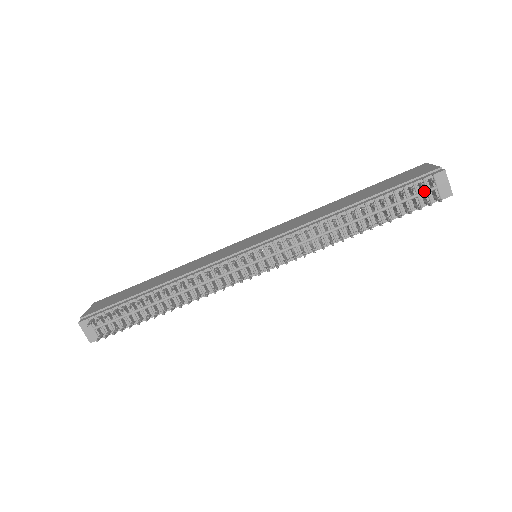
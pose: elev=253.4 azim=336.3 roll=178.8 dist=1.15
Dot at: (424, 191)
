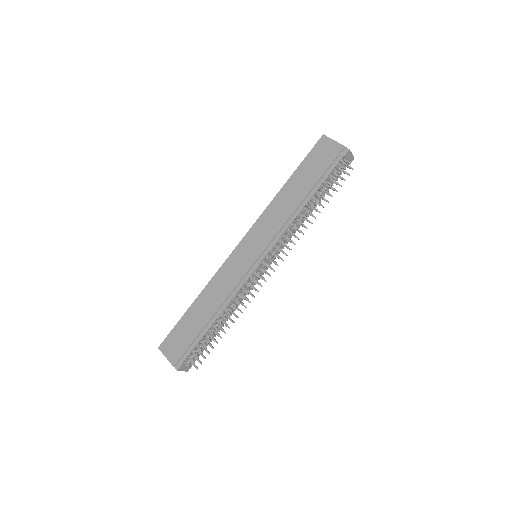
Dot at: occluded
